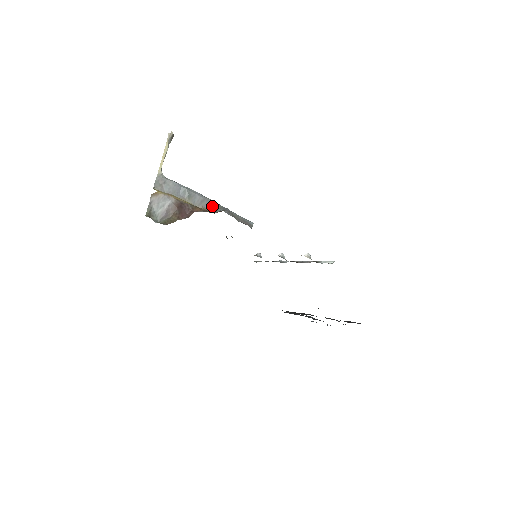
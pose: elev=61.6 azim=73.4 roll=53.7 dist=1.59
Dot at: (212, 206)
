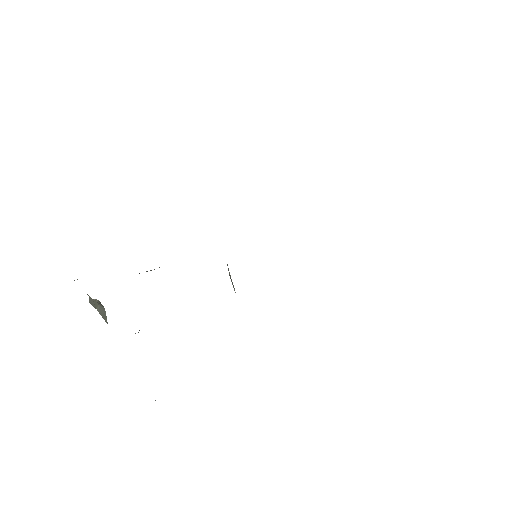
Dot at: occluded
